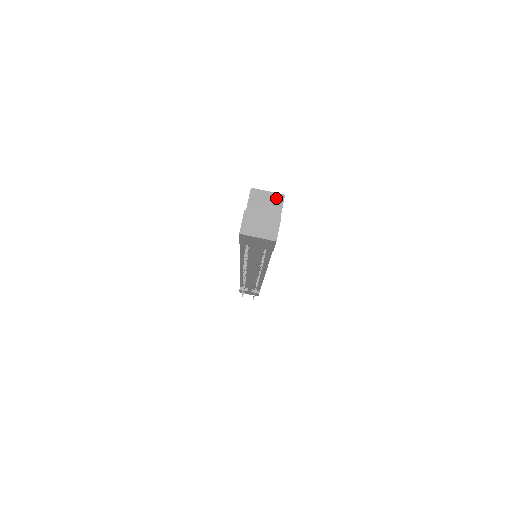
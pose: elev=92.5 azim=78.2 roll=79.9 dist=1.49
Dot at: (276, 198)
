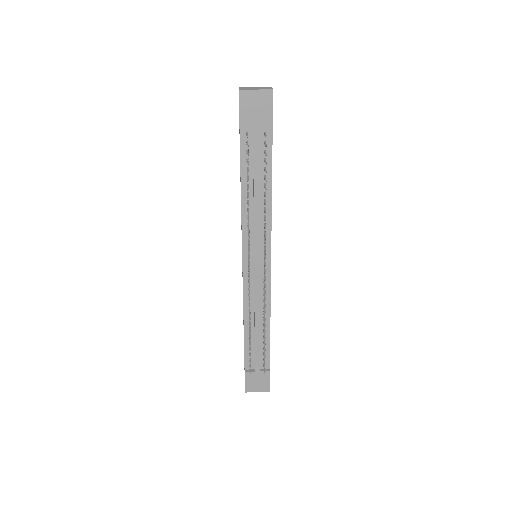
Dot at: occluded
